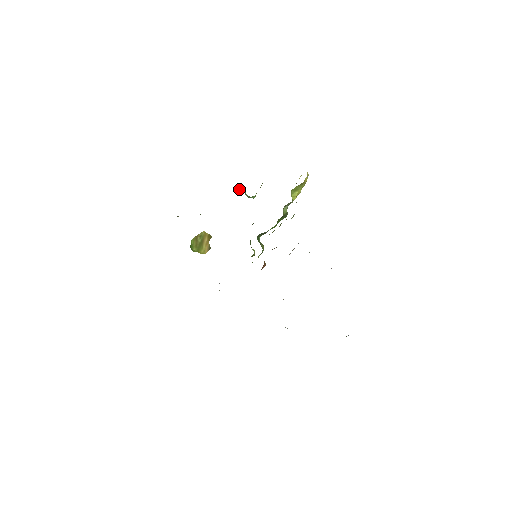
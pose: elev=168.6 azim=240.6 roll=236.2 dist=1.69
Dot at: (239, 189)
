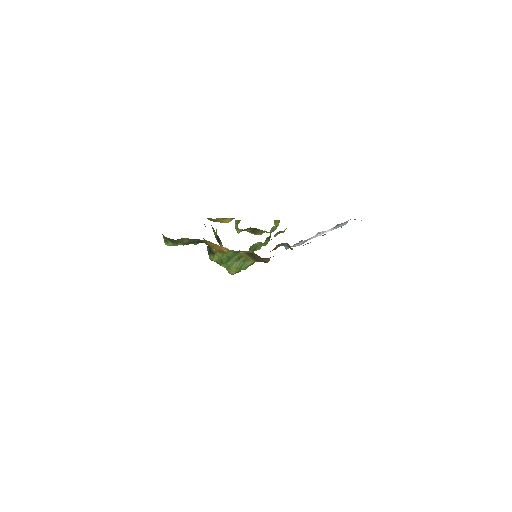
Dot at: occluded
